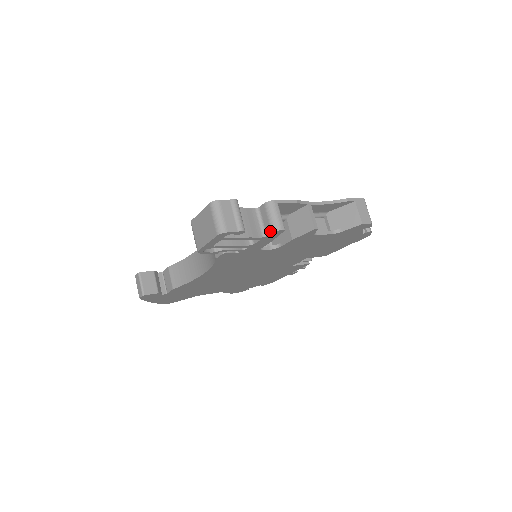
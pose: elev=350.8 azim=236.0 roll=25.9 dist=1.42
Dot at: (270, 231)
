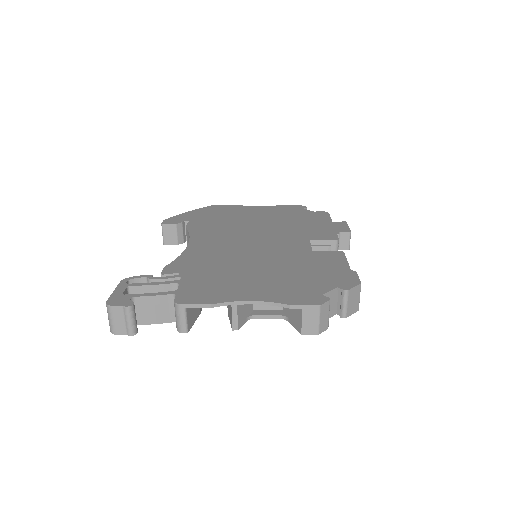
Dot at: (176, 326)
